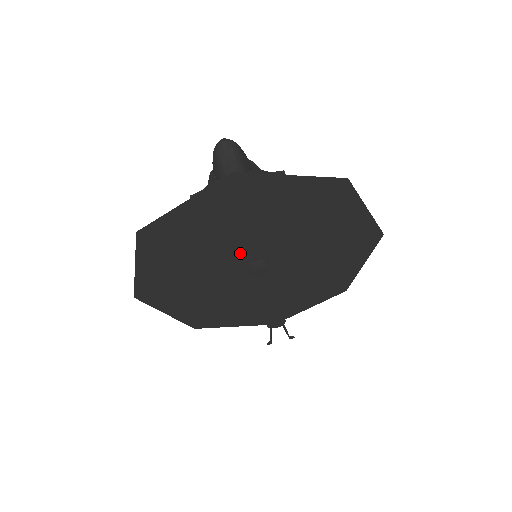
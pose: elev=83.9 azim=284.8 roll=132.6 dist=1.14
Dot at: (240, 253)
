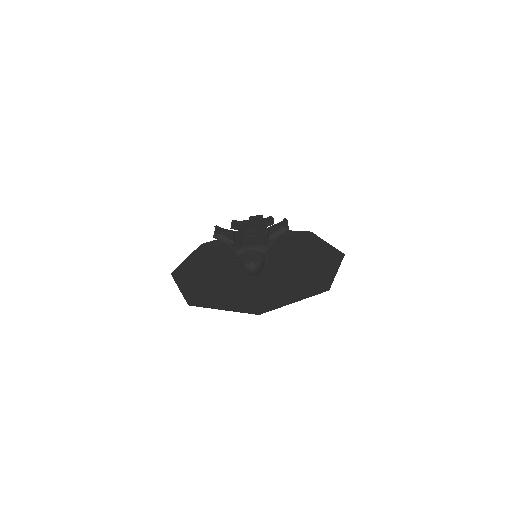
Dot at: (248, 274)
